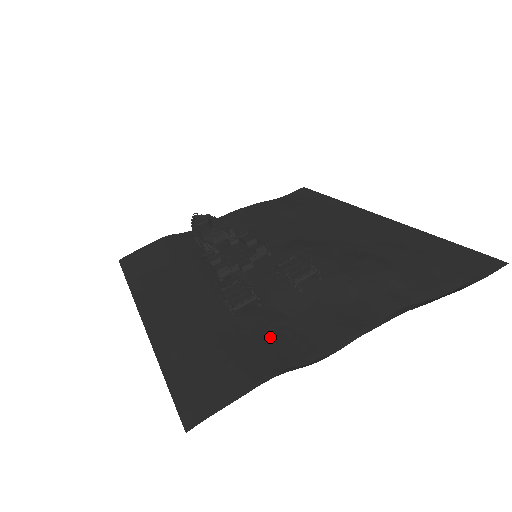
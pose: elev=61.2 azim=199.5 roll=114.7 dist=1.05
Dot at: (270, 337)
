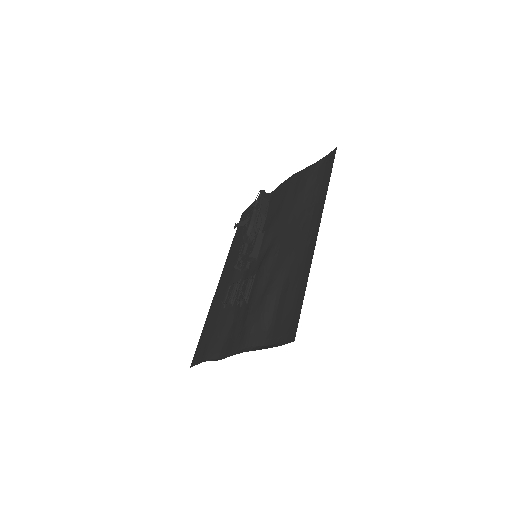
Dot at: (220, 334)
